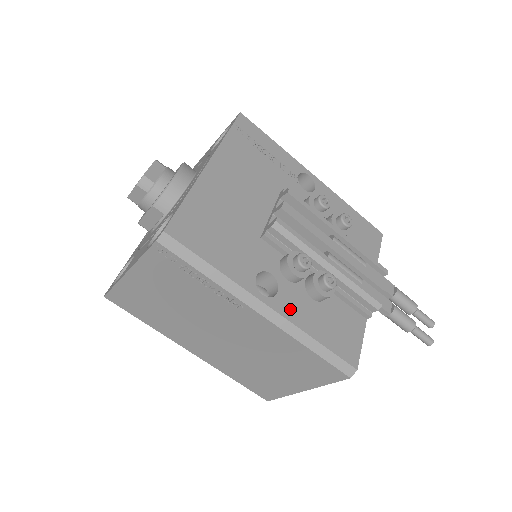
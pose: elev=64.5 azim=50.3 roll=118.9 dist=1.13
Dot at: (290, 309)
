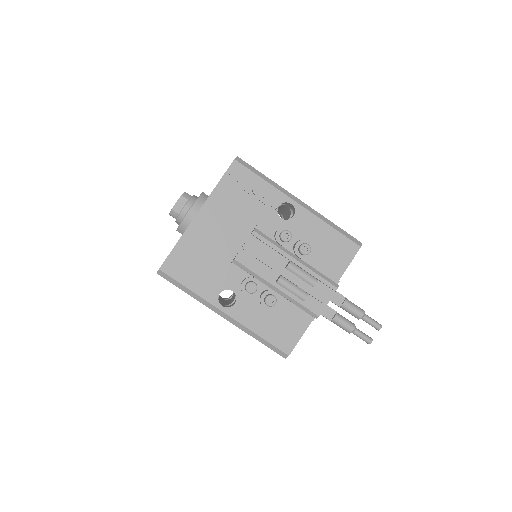
Dot at: (242, 315)
